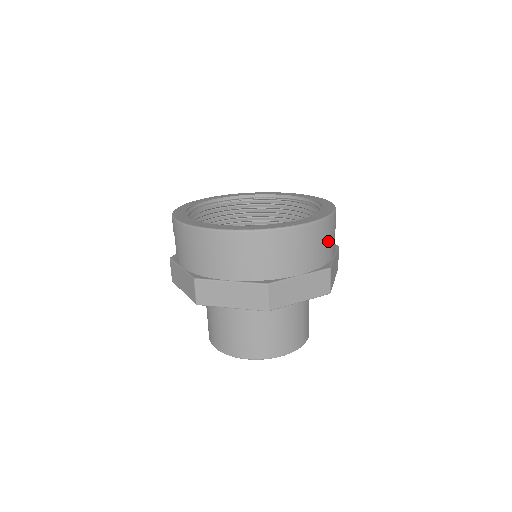
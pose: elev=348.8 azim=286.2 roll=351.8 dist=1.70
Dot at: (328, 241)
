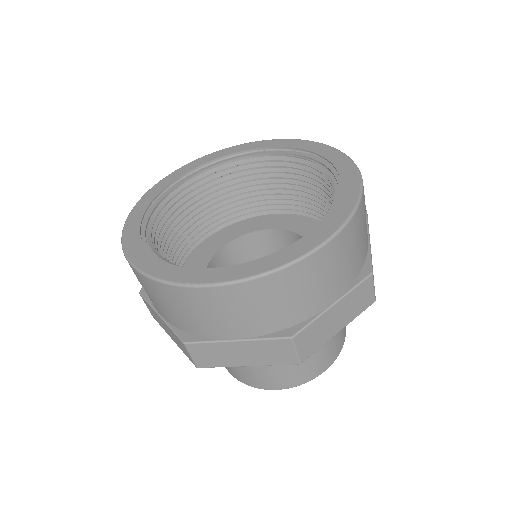
Dot at: (296, 296)
